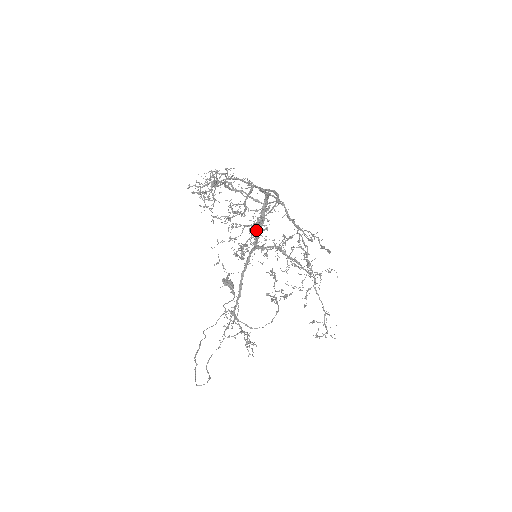
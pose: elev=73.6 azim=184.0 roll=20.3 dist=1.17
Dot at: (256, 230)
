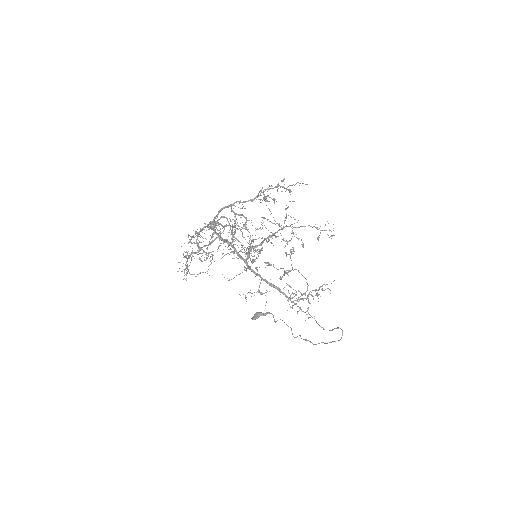
Dot at: occluded
